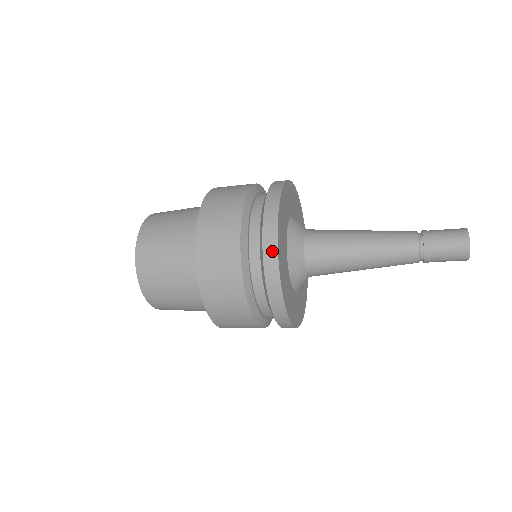
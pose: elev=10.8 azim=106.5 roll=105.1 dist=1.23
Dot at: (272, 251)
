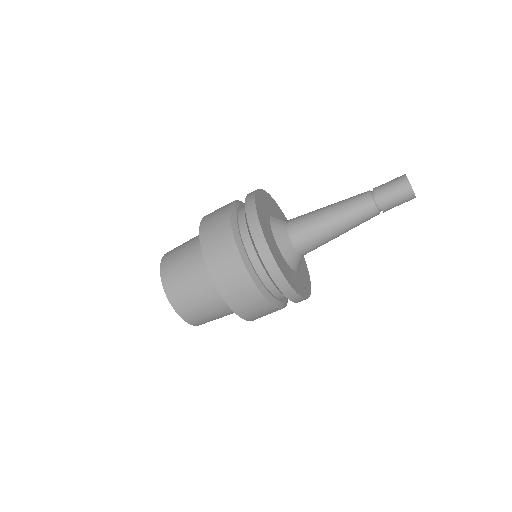
Dot at: (260, 239)
